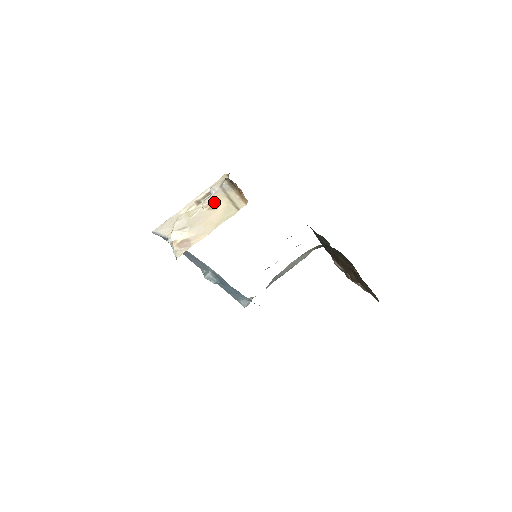
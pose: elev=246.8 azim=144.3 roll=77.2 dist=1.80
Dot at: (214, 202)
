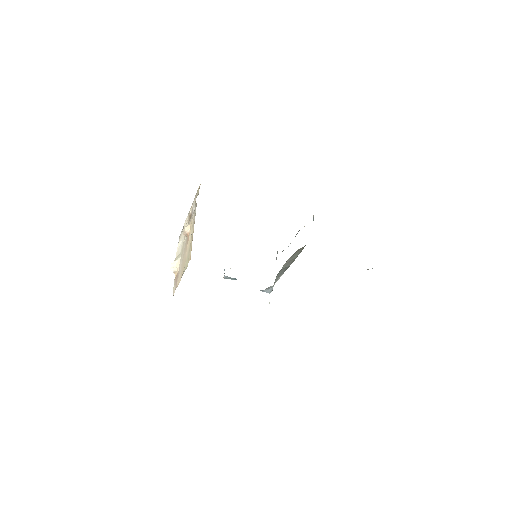
Dot at: (189, 231)
